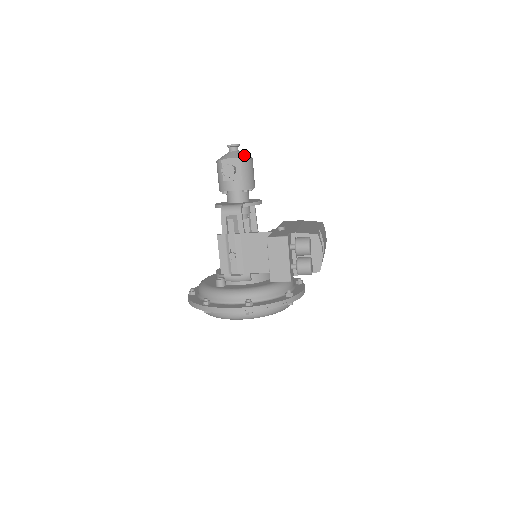
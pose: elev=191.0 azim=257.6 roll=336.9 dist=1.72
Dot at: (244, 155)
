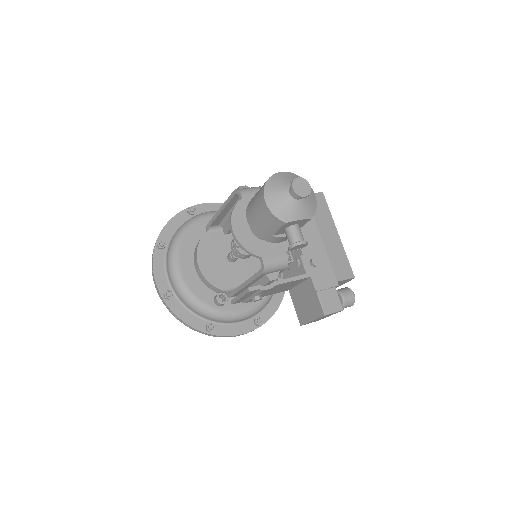
Dot at: (312, 202)
